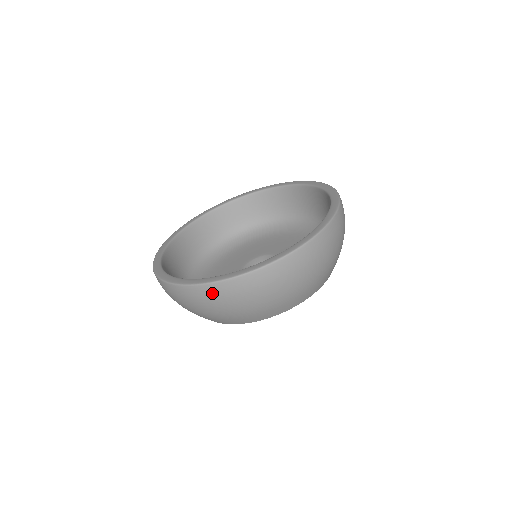
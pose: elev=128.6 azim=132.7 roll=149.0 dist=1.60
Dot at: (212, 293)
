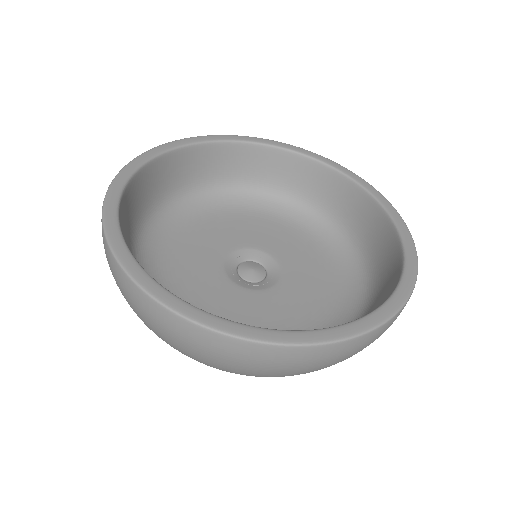
Dot at: (383, 331)
